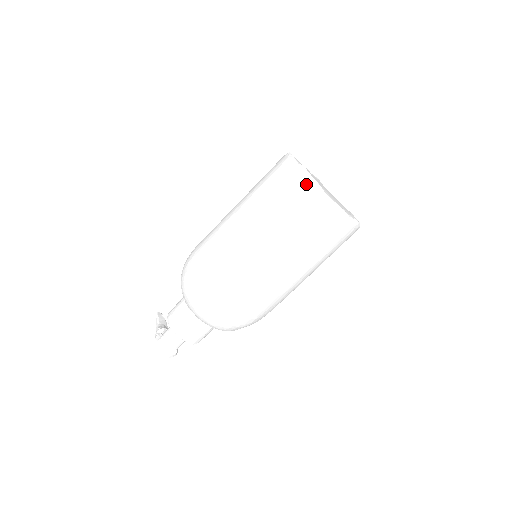
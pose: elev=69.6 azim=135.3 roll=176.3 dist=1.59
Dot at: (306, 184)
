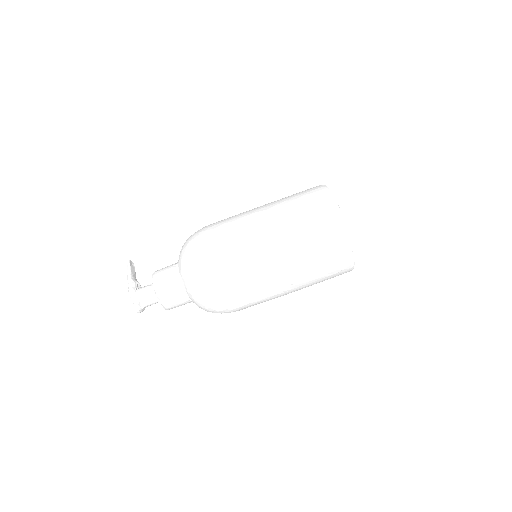
Dot at: (342, 234)
